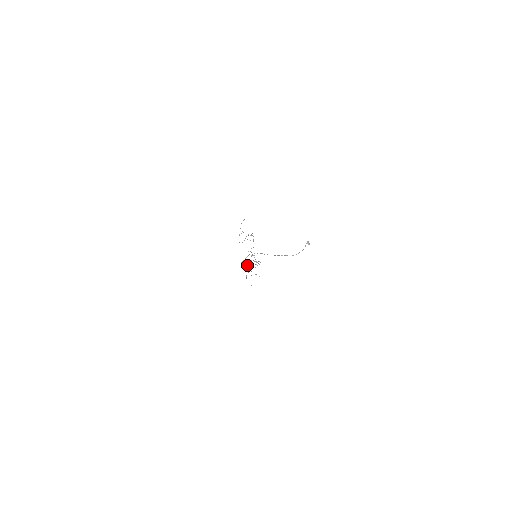
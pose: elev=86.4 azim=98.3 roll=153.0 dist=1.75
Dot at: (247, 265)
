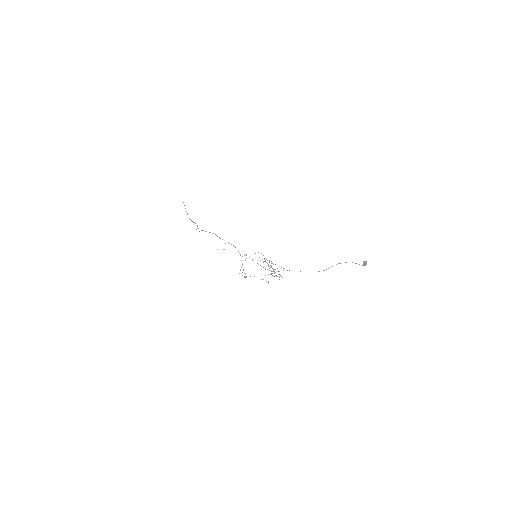
Dot at: occluded
